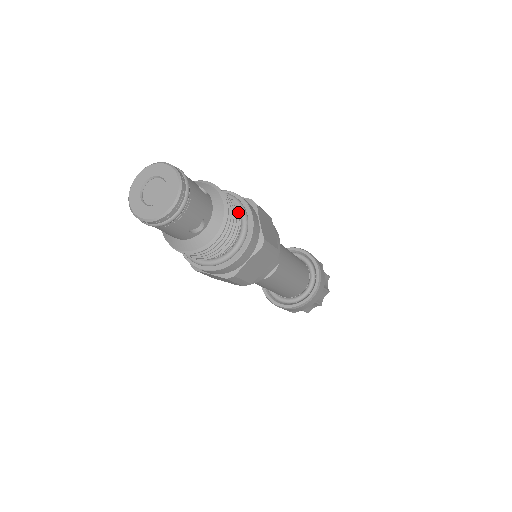
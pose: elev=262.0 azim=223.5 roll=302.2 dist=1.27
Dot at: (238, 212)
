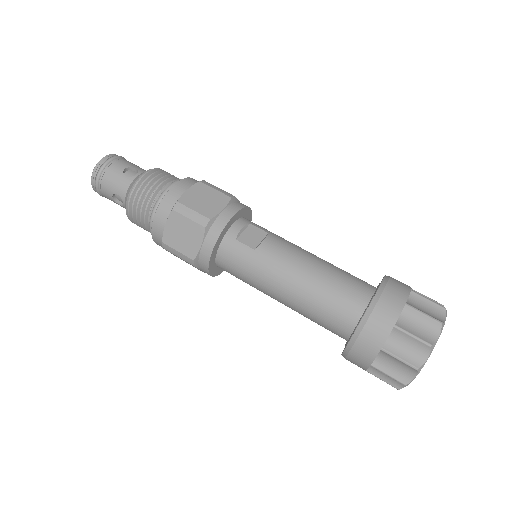
Dot at: occluded
